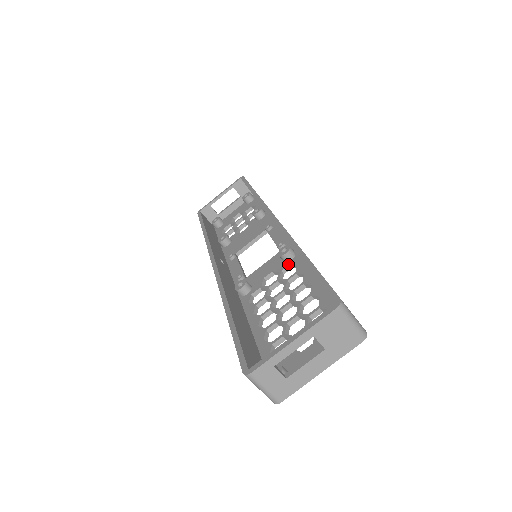
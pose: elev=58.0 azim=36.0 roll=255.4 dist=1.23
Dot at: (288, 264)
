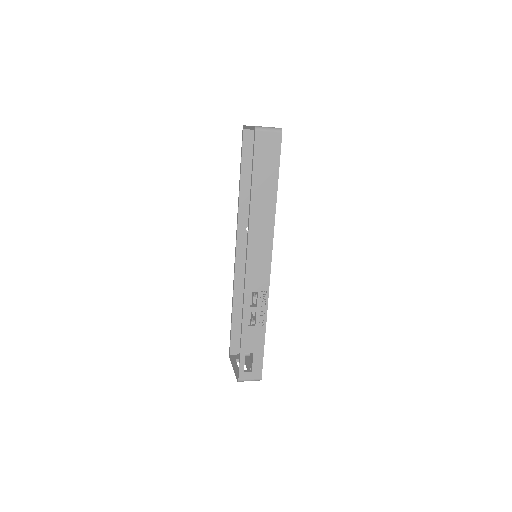
Dot at: occluded
